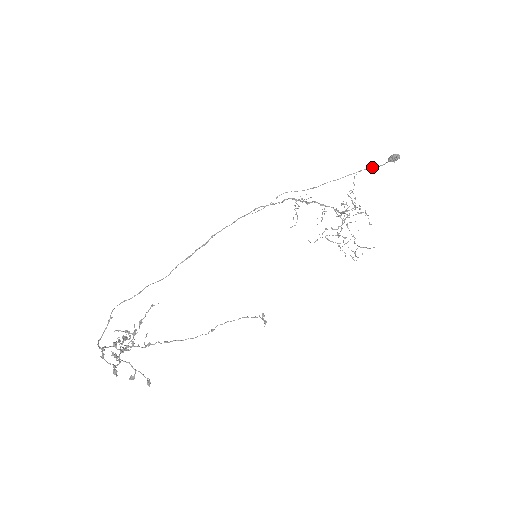
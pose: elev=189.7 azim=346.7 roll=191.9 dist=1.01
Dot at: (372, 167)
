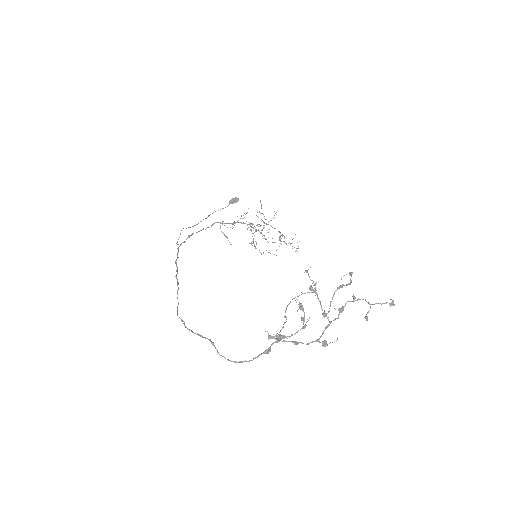
Dot at: occluded
